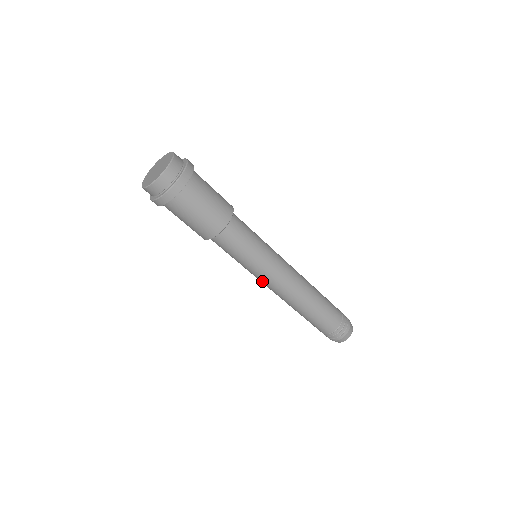
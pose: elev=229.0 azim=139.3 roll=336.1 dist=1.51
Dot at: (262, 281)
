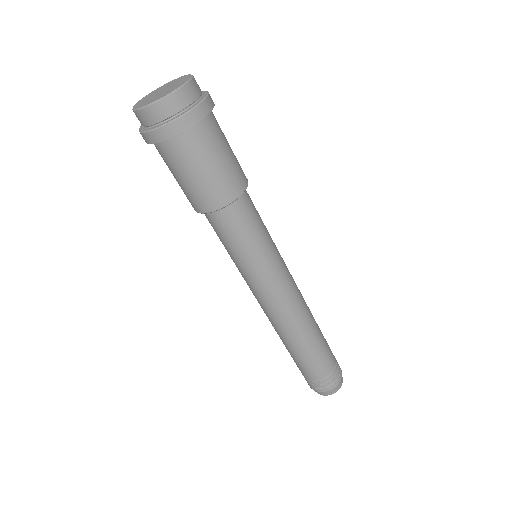
Dot at: (257, 292)
